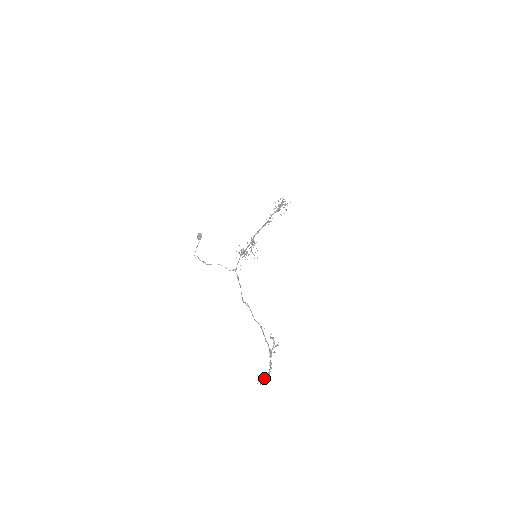
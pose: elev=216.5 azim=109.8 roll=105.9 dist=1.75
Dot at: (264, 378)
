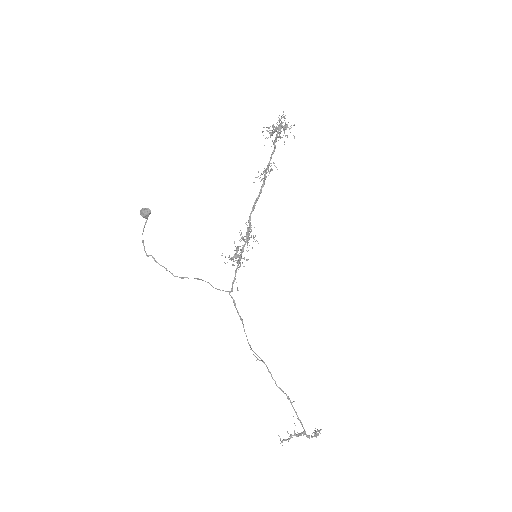
Dot at: (288, 441)
